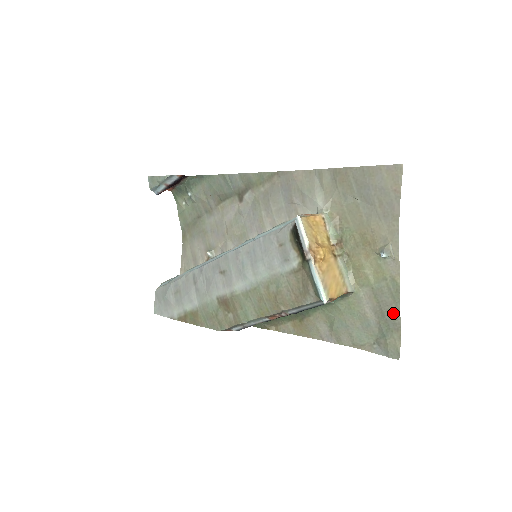
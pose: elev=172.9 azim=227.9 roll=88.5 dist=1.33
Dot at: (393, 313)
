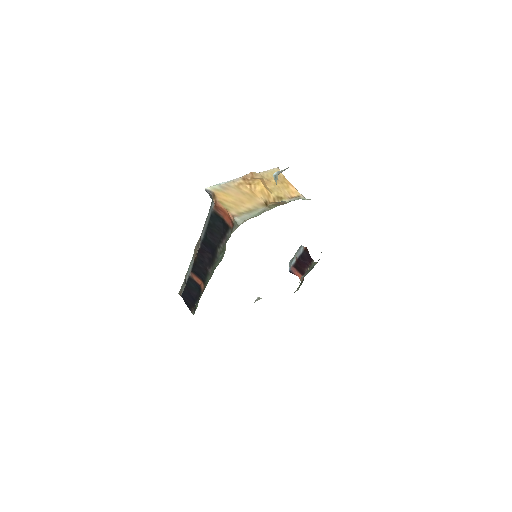
Dot at: occluded
